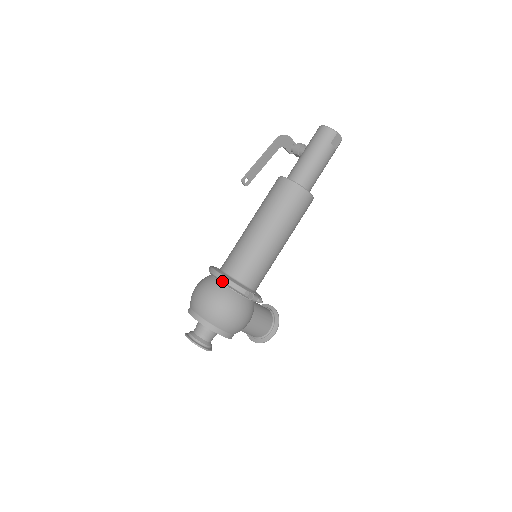
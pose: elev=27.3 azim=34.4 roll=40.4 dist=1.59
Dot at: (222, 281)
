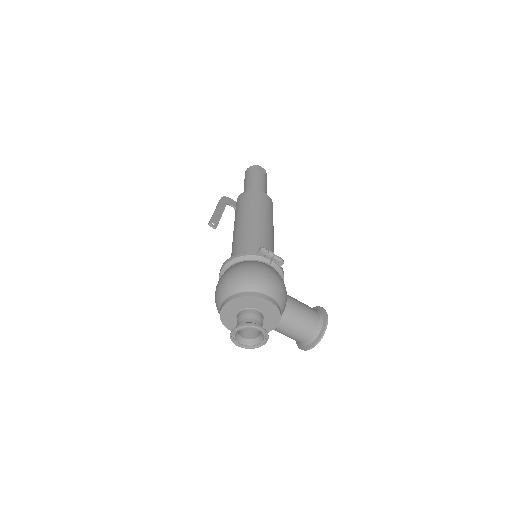
Dot at: (233, 260)
